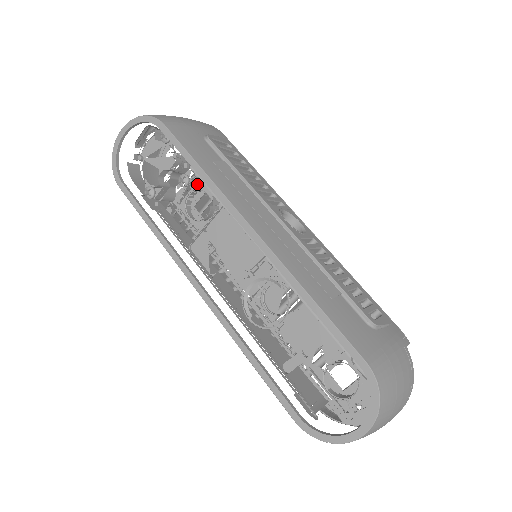
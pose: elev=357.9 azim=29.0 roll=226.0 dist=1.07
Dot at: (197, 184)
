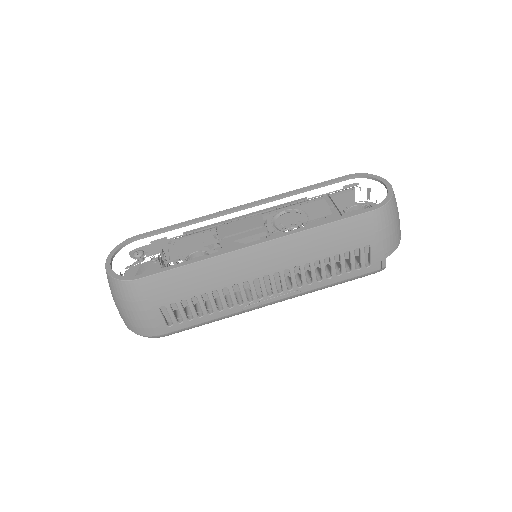
Dot at: occluded
